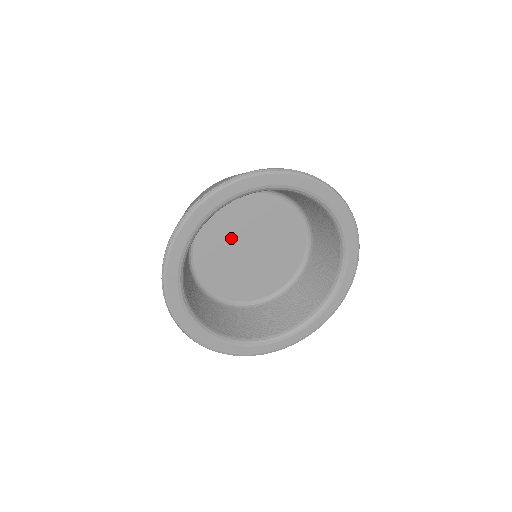
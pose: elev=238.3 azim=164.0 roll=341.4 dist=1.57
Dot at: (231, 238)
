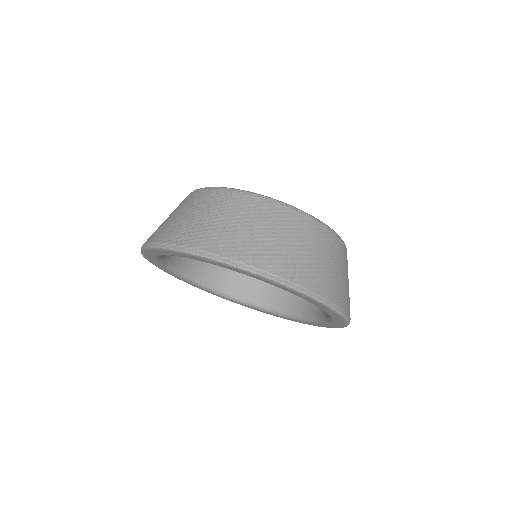
Dot at: occluded
